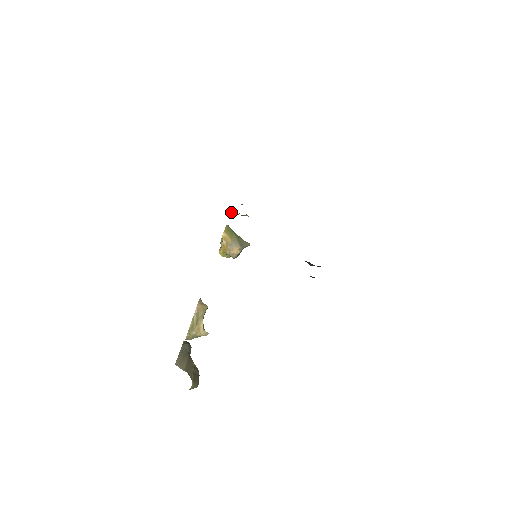
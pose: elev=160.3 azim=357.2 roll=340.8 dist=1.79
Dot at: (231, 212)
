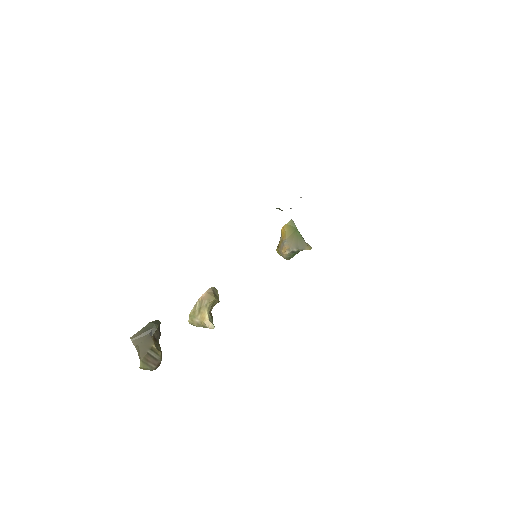
Dot at: occluded
